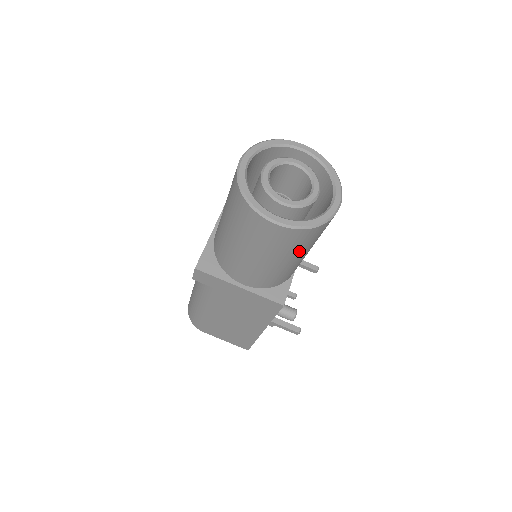
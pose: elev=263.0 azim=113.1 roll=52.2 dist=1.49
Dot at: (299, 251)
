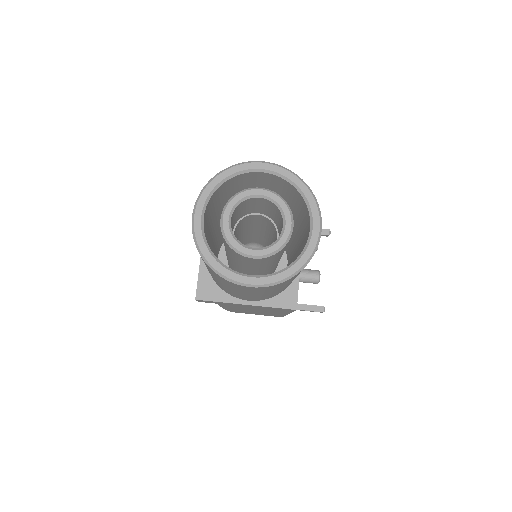
Dot at: occluded
